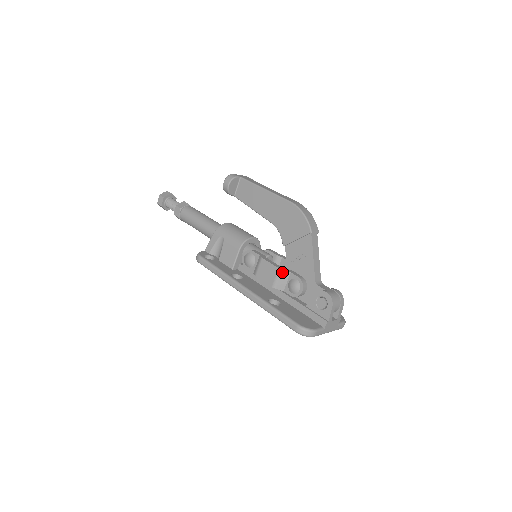
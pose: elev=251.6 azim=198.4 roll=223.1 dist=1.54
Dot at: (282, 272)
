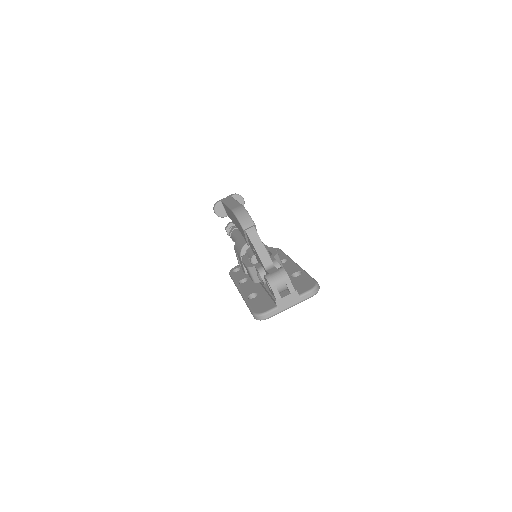
Dot at: (250, 269)
